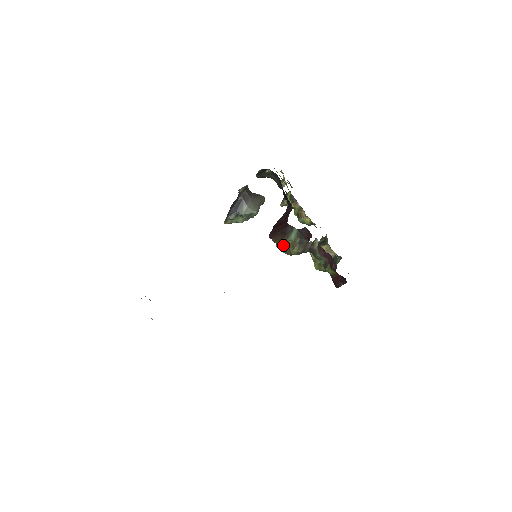
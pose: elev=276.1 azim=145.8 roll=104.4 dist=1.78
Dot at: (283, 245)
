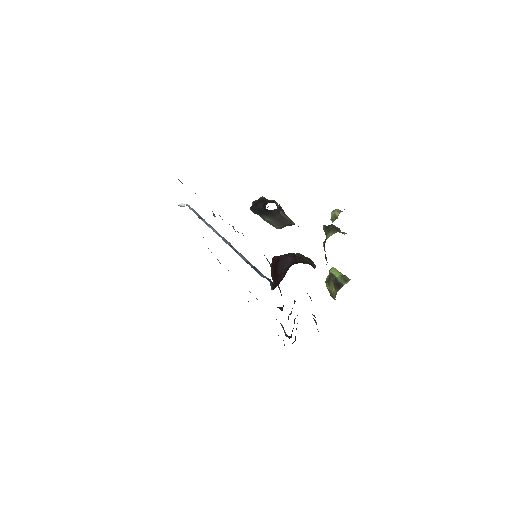
Dot at: occluded
